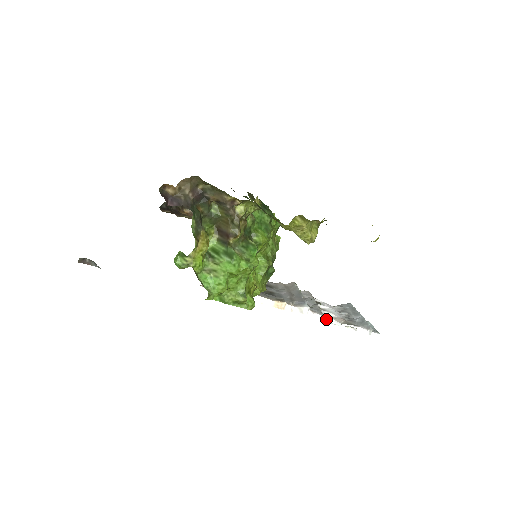
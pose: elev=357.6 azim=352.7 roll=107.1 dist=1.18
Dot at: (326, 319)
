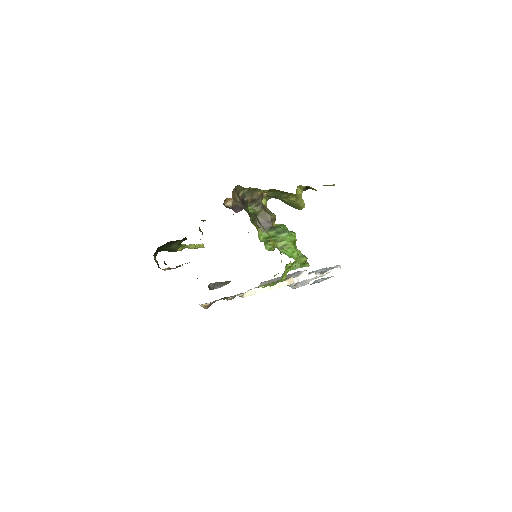
Dot at: (316, 275)
